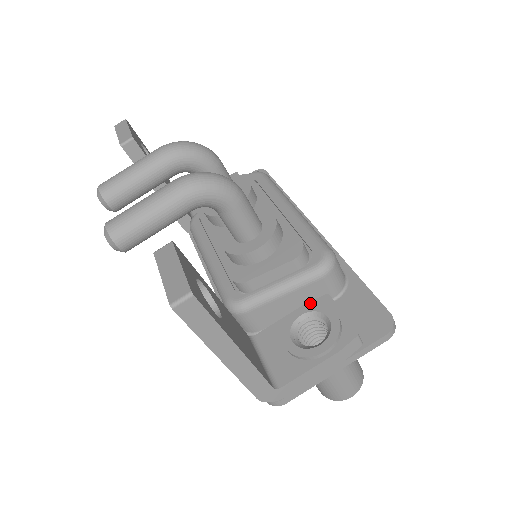
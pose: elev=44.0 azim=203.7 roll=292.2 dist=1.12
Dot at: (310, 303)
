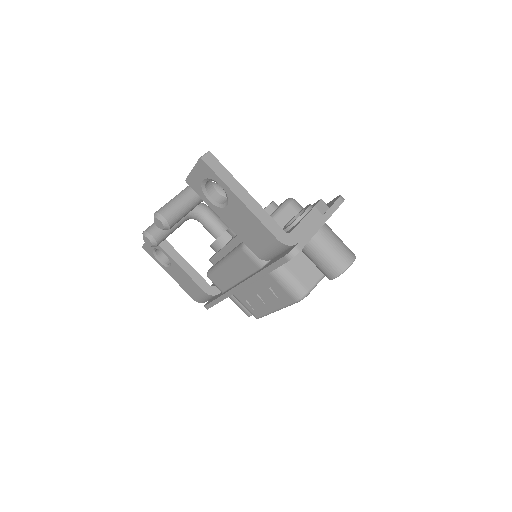
Dot at: occluded
